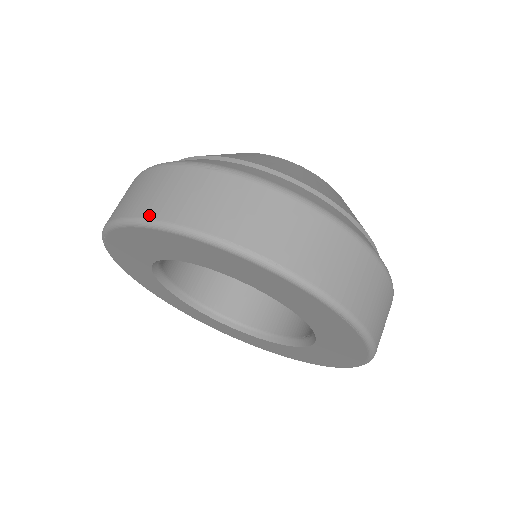
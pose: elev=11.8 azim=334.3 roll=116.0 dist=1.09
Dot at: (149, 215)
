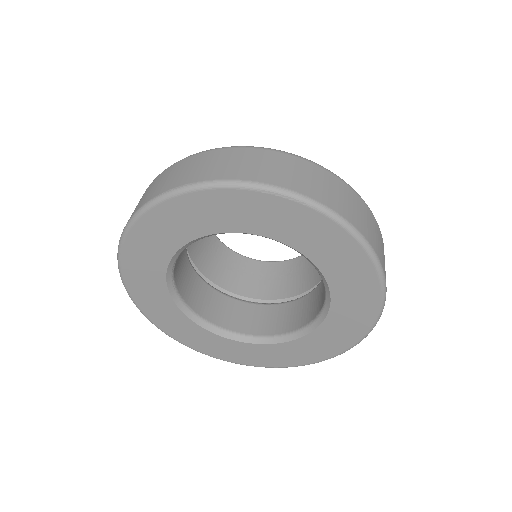
Dot at: (122, 233)
